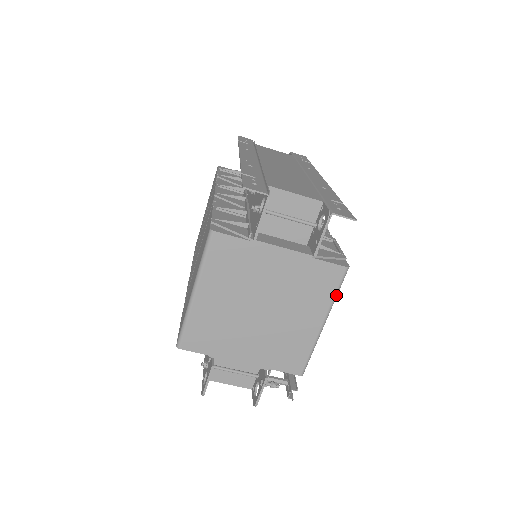
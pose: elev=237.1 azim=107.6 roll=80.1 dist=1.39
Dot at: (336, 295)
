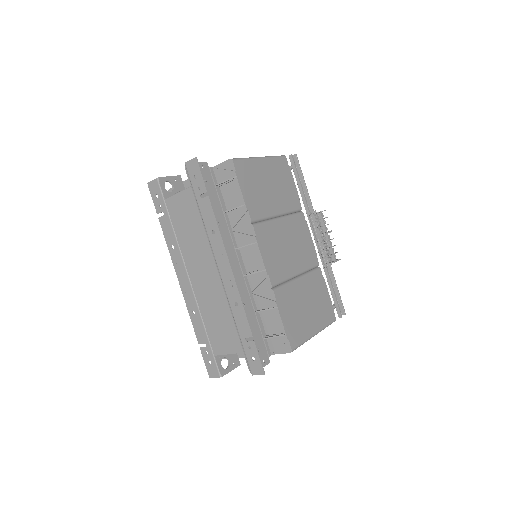
Dot at: occluded
